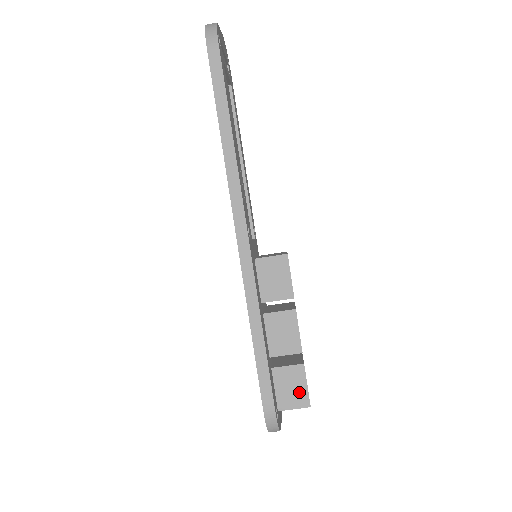
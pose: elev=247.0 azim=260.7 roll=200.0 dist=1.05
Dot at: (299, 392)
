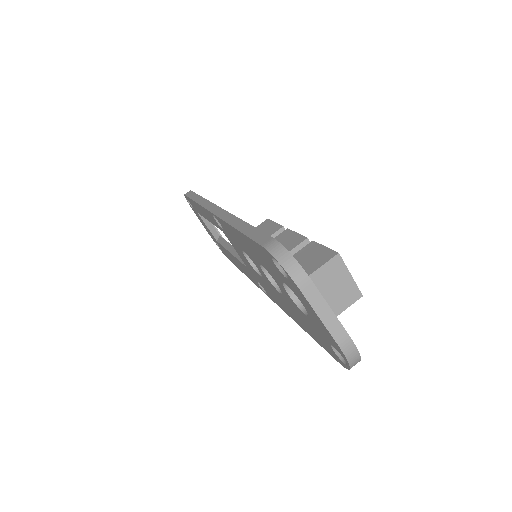
Dot at: (319, 255)
